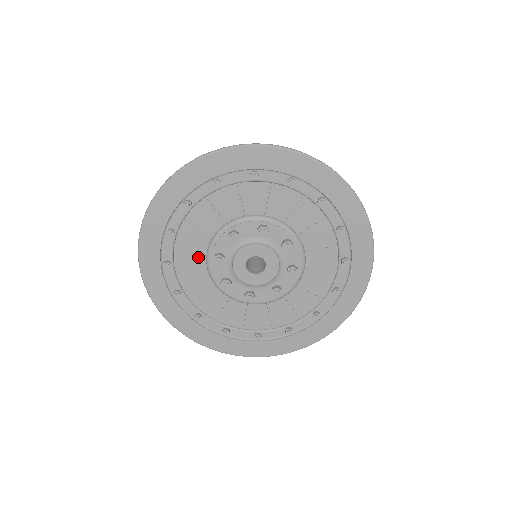
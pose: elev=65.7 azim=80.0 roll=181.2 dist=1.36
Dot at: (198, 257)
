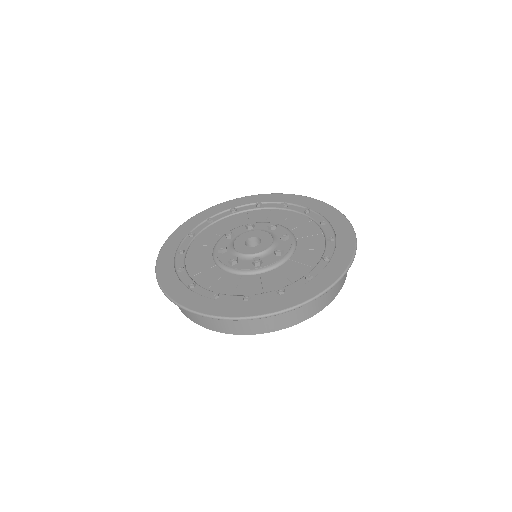
Dot at: (206, 260)
